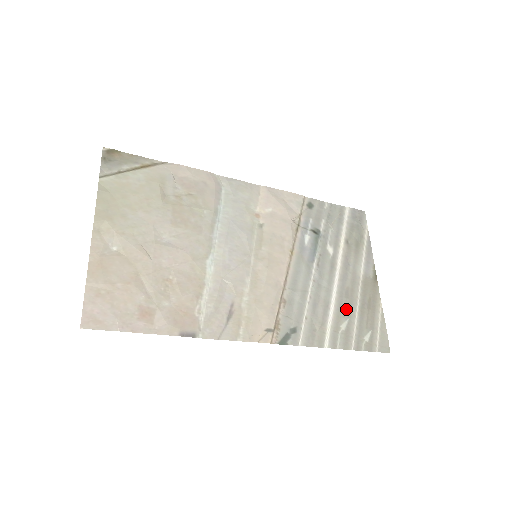
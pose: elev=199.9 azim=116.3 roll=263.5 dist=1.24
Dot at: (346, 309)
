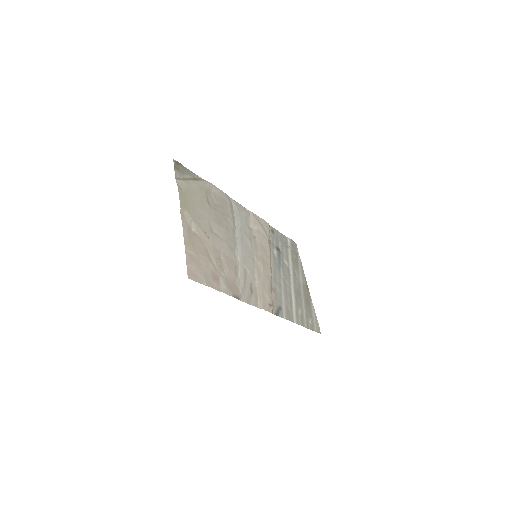
Dot at: (299, 302)
